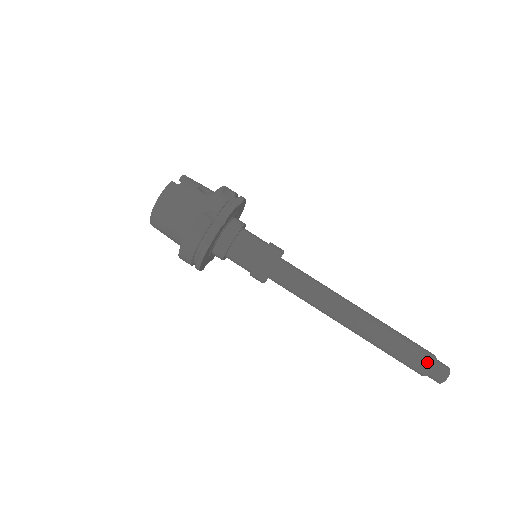
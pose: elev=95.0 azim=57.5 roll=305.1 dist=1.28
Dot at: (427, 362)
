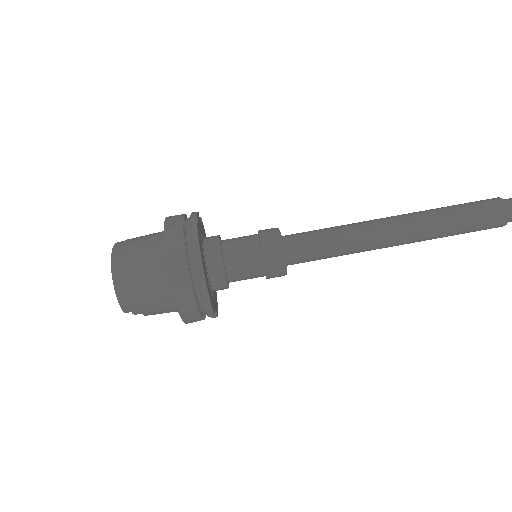
Dot at: (494, 201)
